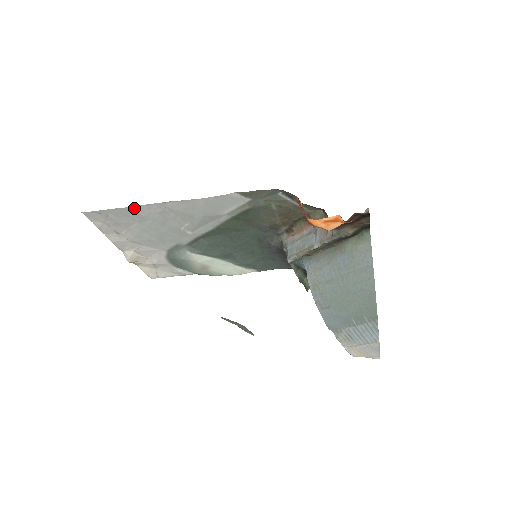
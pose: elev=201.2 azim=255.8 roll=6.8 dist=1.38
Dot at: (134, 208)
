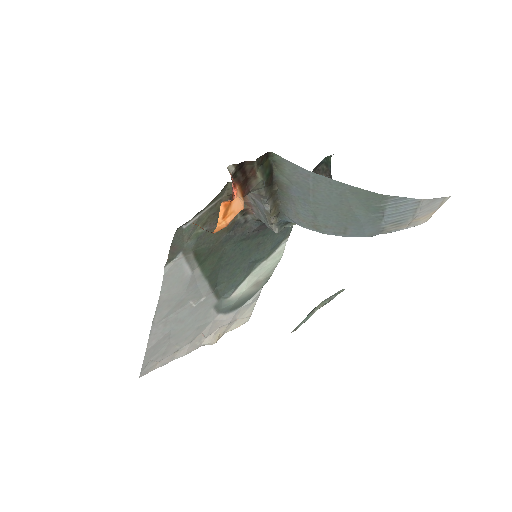
Dot at: (150, 344)
